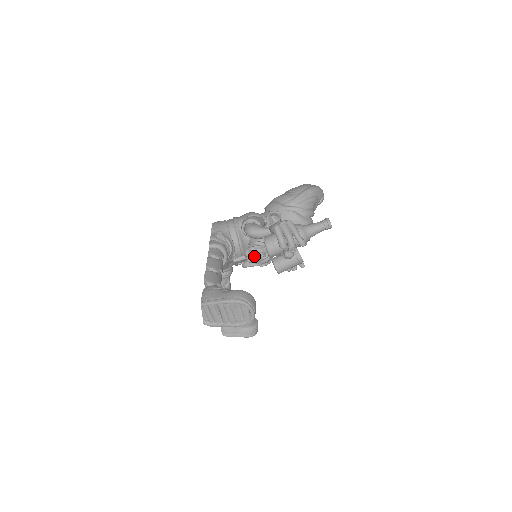
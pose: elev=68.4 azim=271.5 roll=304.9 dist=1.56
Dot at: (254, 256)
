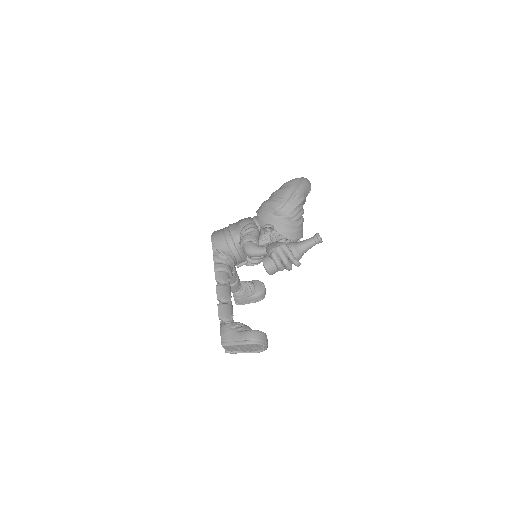
Dot at: (255, 262)
